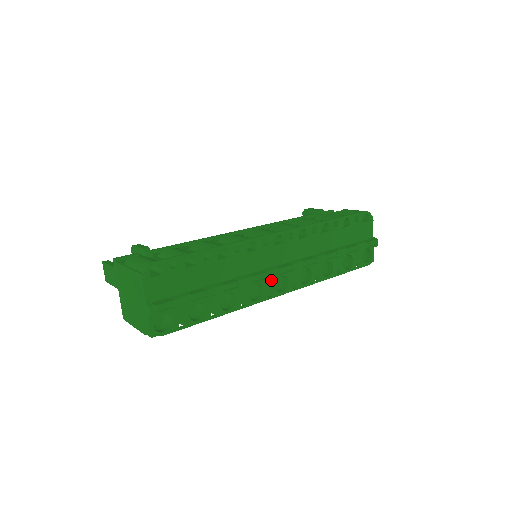
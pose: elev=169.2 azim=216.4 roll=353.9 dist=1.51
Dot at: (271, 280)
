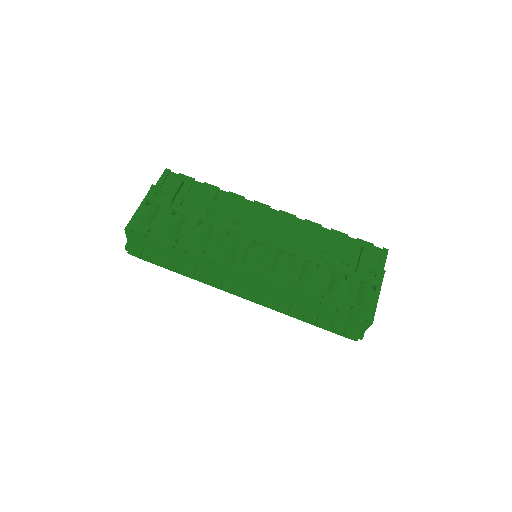
Dot at: occluded
